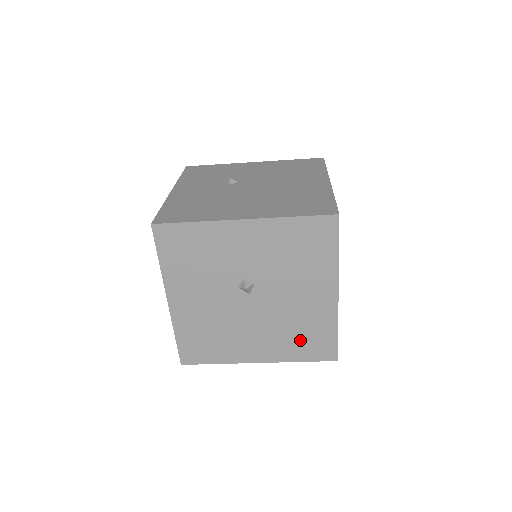
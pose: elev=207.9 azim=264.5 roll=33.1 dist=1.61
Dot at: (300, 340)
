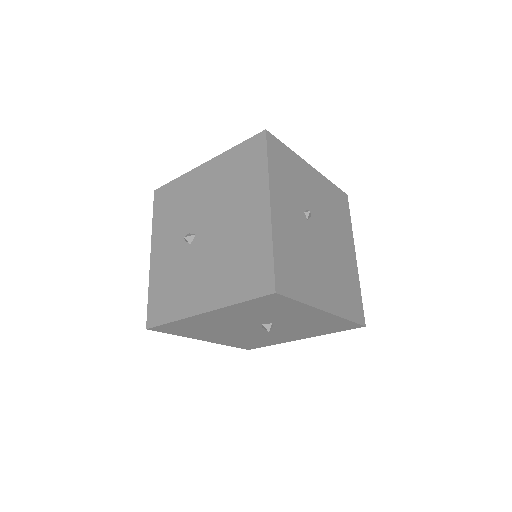
Dot at: (247, 342)
